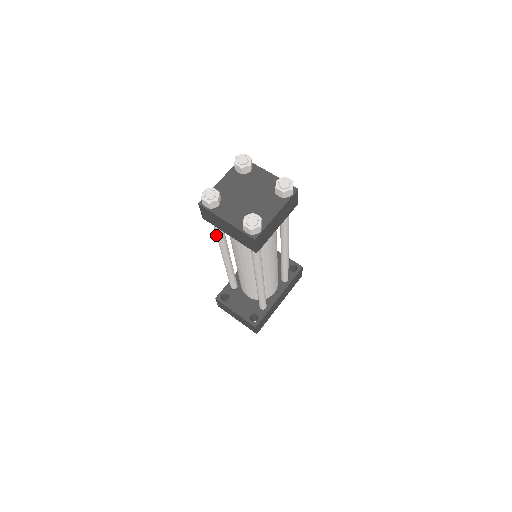
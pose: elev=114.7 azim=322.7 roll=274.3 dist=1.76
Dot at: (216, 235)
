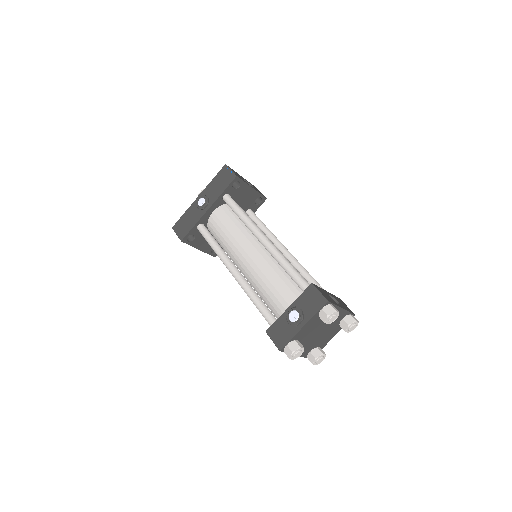
Dot at: occluded
